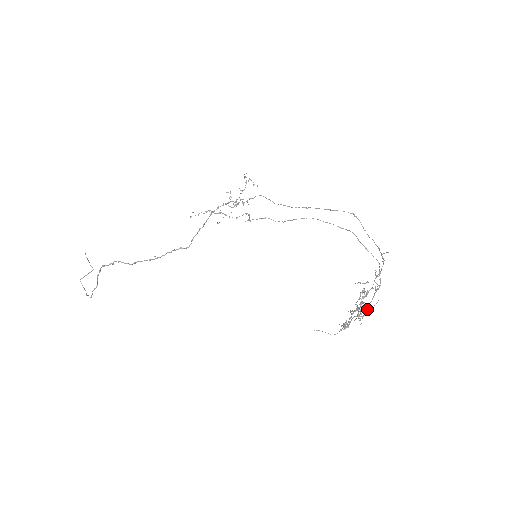
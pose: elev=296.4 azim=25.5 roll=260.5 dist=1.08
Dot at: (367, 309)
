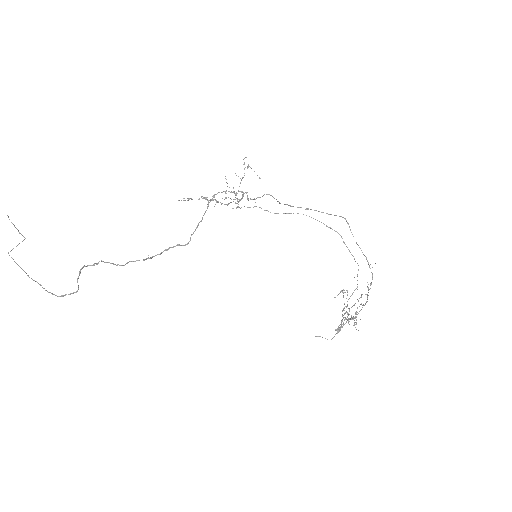
Dot at: (349, 310)
